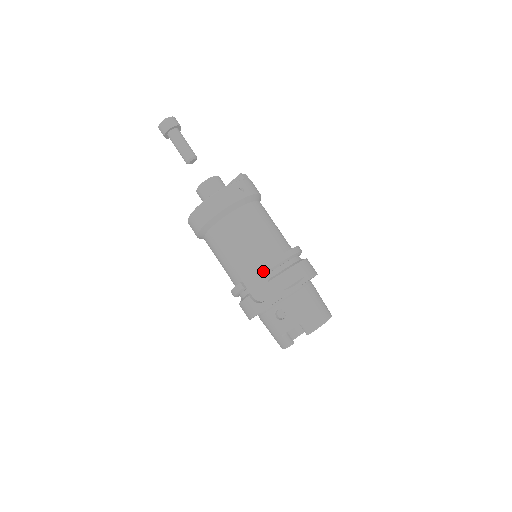
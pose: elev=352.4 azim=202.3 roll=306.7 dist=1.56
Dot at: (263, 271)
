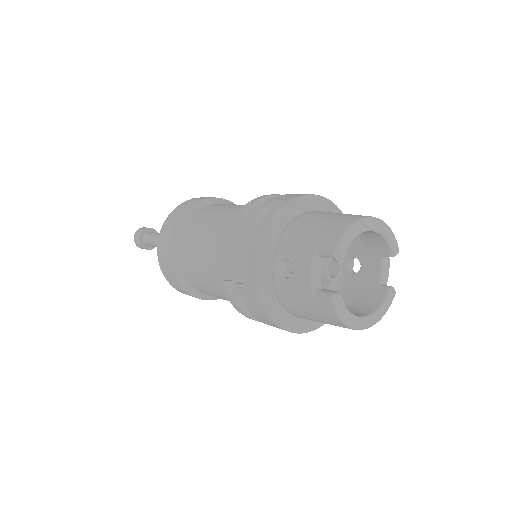
Dot at: (228, 238)
